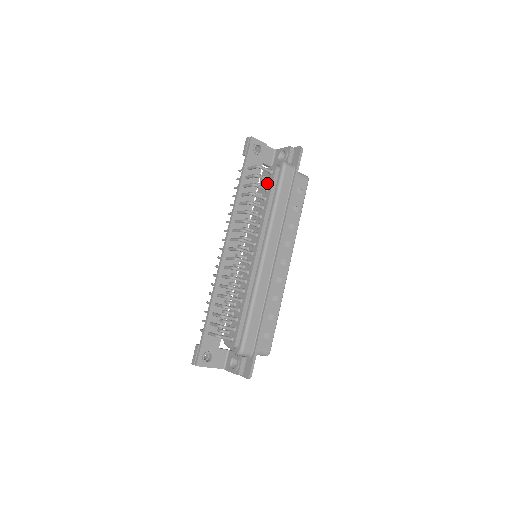
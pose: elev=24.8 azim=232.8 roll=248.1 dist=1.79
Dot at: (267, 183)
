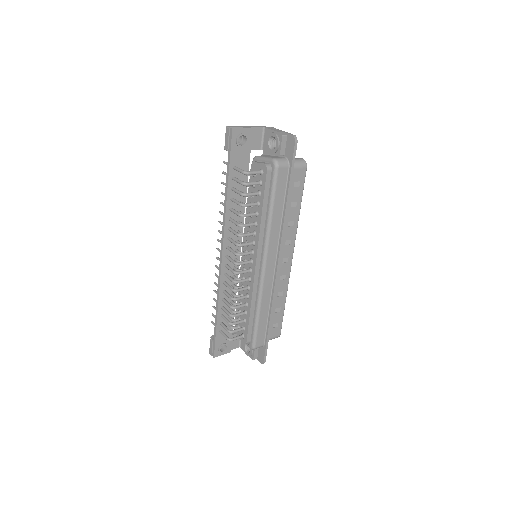
Dot at: (258, 185)
